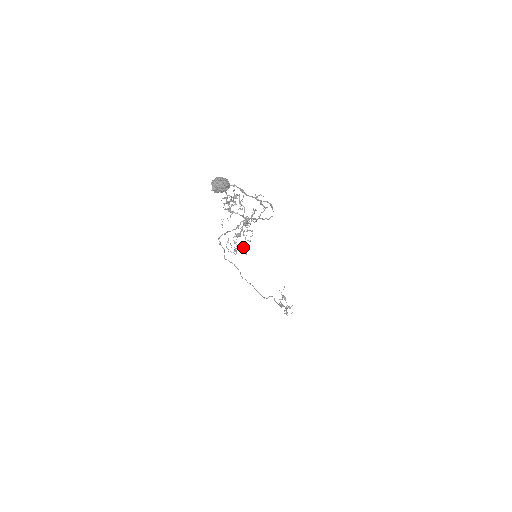
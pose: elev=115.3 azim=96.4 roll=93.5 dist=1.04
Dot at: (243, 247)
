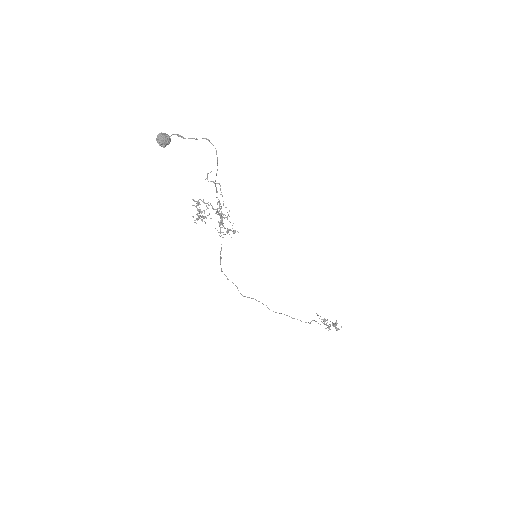
Dot at: occluded
